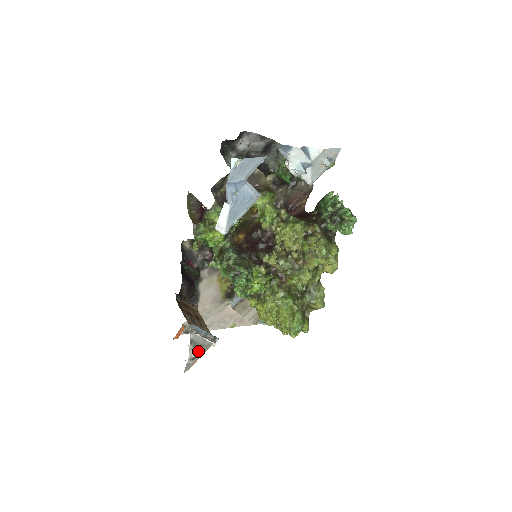
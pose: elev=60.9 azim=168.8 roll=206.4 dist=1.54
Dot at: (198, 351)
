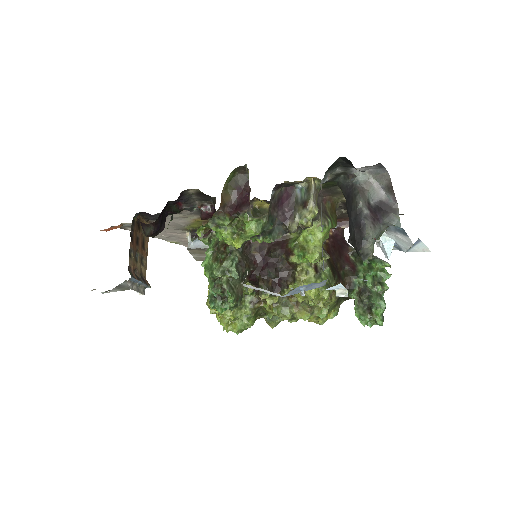
Dot at: (120, 290)
